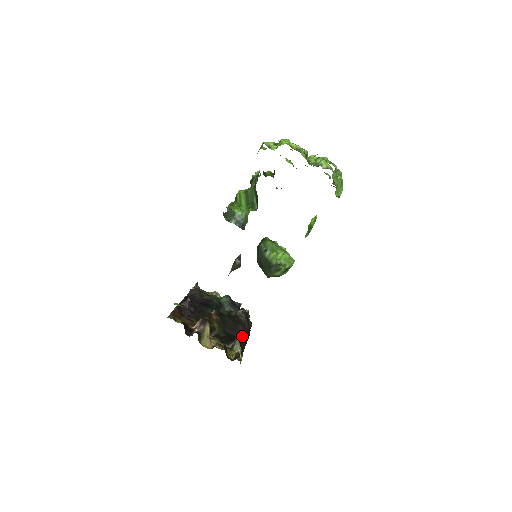
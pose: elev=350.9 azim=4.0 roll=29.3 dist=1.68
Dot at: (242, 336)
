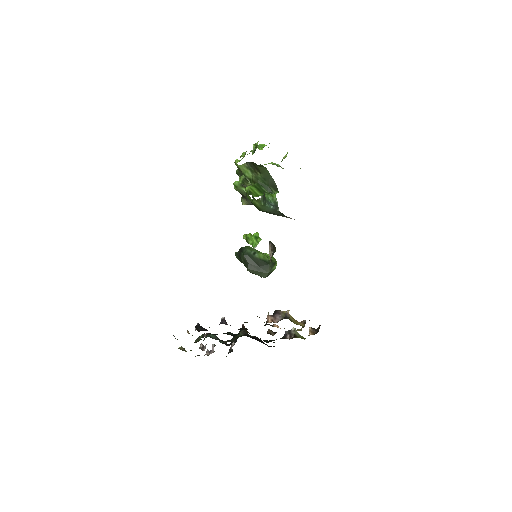
Dot at: (267, 345)
